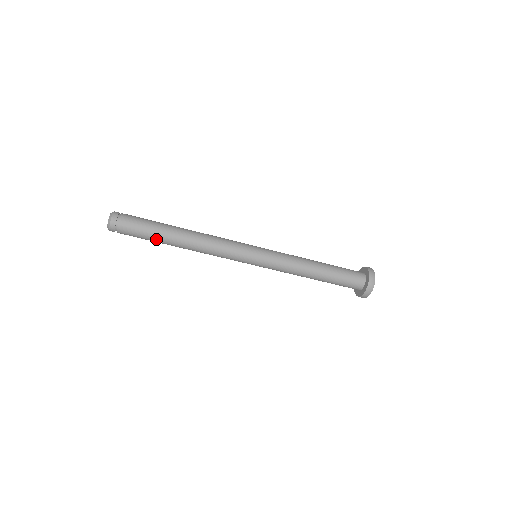
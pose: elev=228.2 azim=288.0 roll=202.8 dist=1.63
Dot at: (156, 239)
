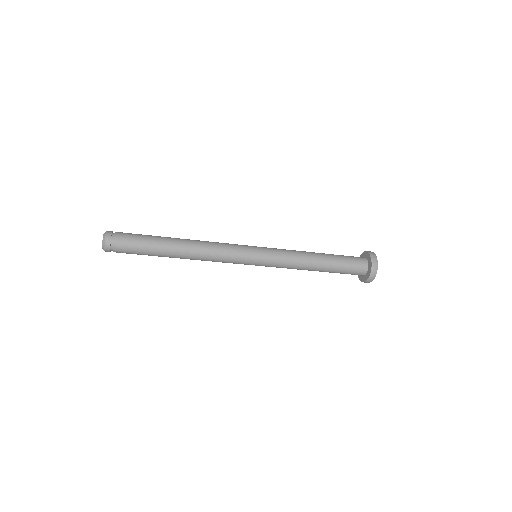
Dot at: (154, 249)
